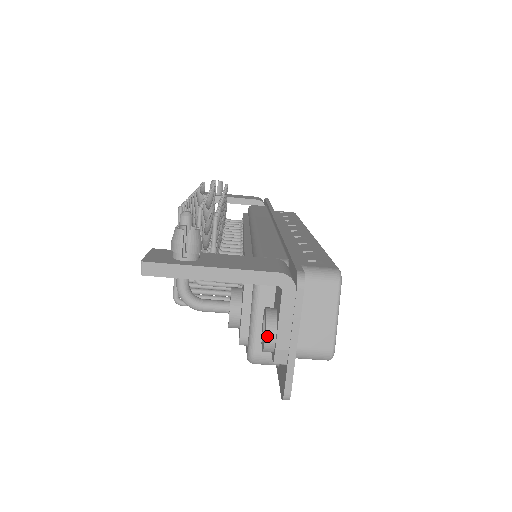
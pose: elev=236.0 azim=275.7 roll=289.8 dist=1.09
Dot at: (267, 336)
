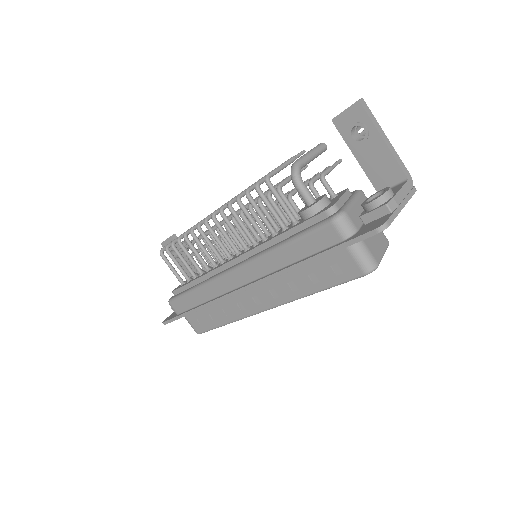
Dot at: (390, 190)
